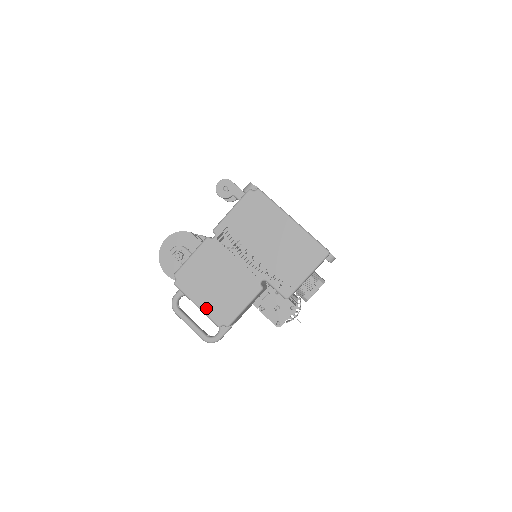
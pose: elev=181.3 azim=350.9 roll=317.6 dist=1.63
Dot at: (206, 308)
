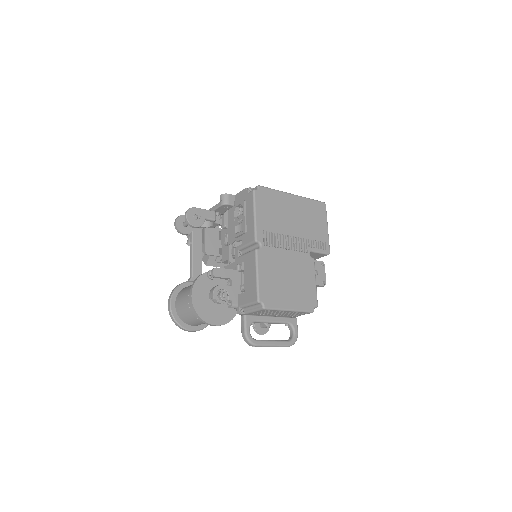
Dot at: (297, 306)
